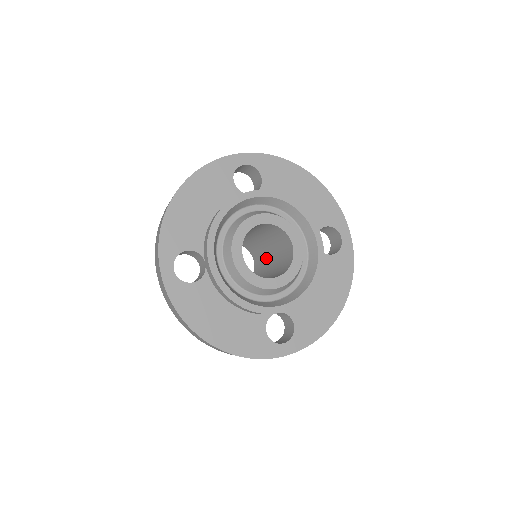
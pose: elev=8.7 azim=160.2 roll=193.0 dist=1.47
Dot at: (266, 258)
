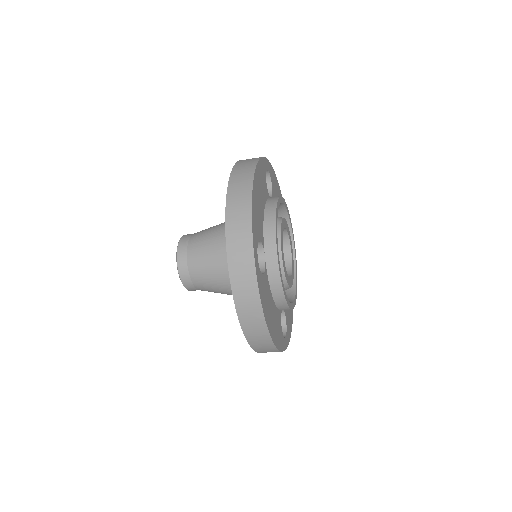
Dot at: occluded
